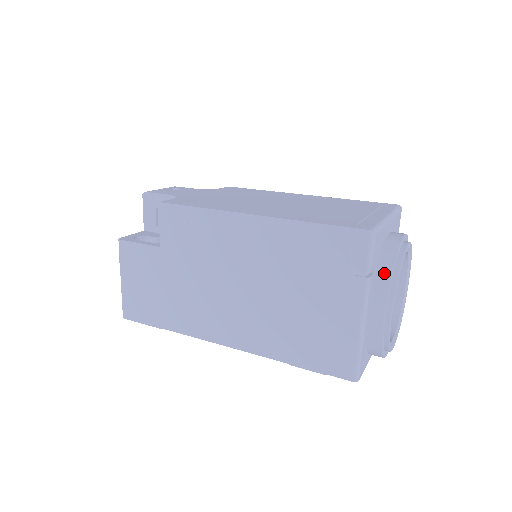
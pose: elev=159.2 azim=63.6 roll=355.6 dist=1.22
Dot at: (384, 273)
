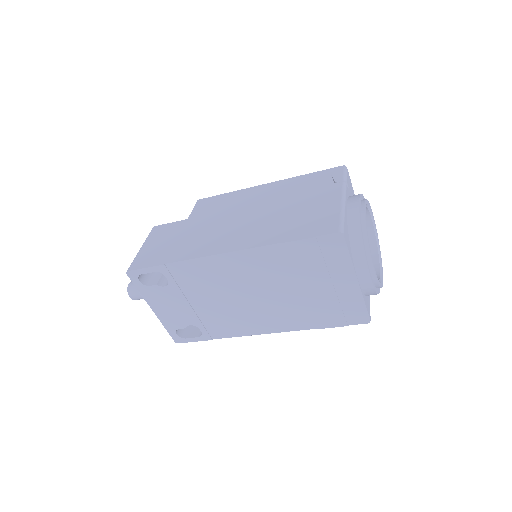
Dot at: occluded
